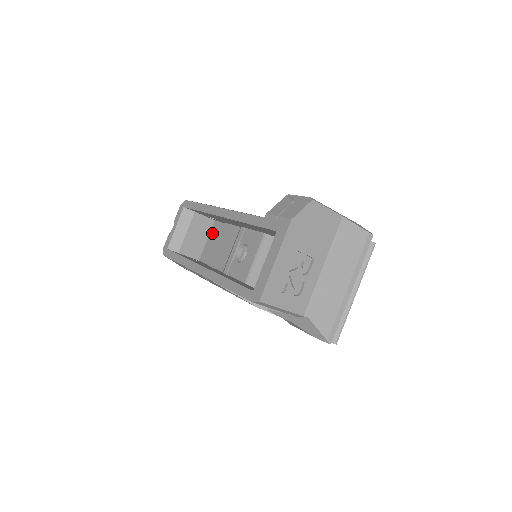
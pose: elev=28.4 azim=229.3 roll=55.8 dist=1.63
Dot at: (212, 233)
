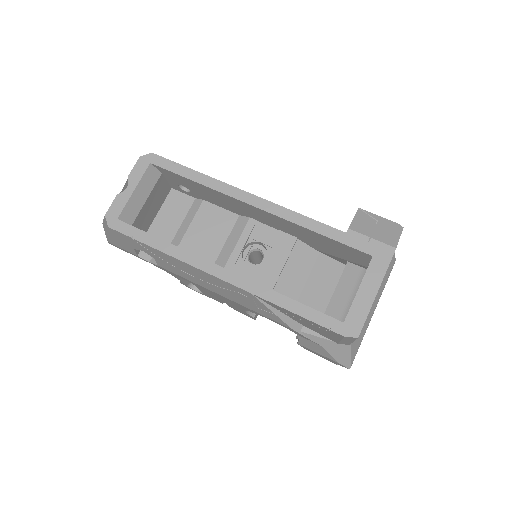
Dot at: (169, 205)
